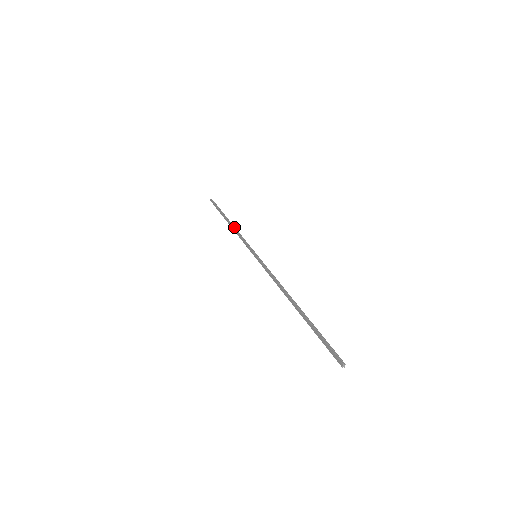
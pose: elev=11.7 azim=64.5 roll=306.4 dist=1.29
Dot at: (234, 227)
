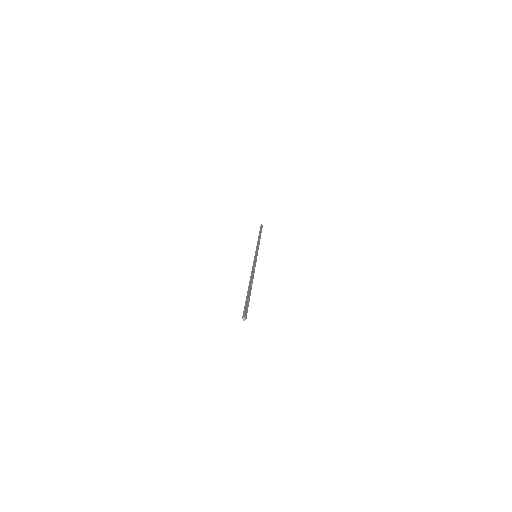
Dot at: (258, 240)
